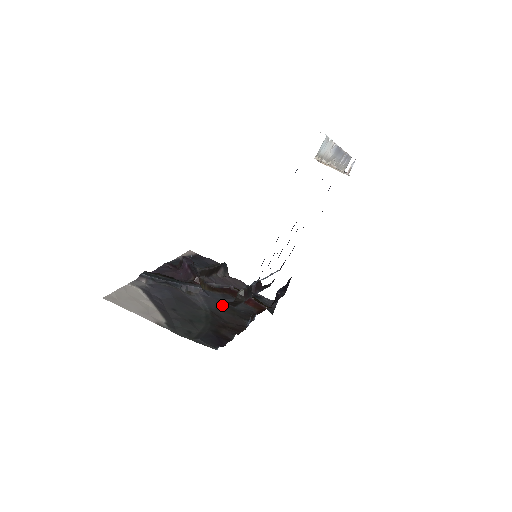
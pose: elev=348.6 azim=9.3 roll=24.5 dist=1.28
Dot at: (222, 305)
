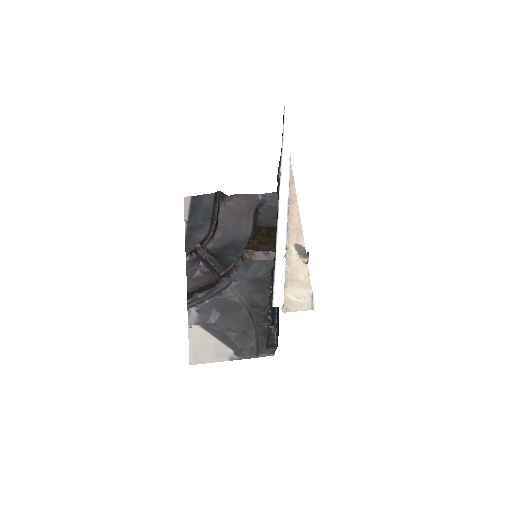
Dot at: (251, 286)
